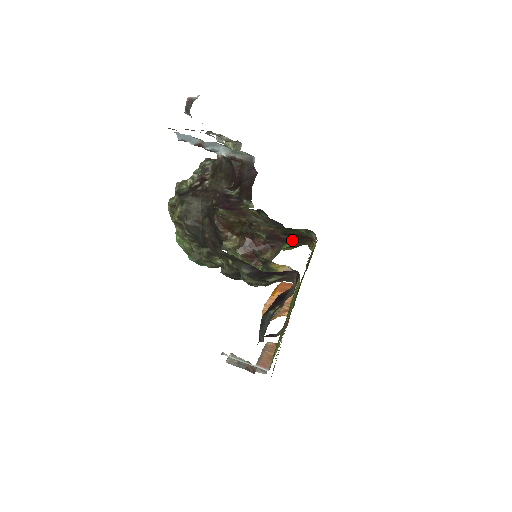
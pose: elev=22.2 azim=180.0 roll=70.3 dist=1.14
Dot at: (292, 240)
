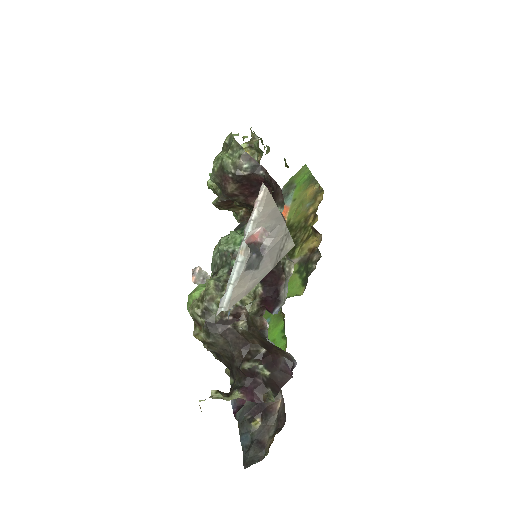
Dot at: occluded
